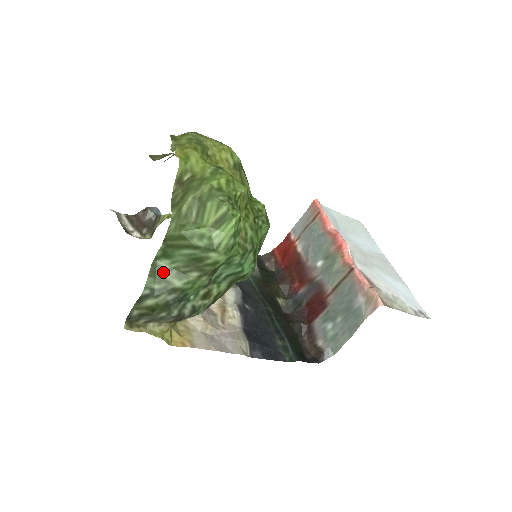
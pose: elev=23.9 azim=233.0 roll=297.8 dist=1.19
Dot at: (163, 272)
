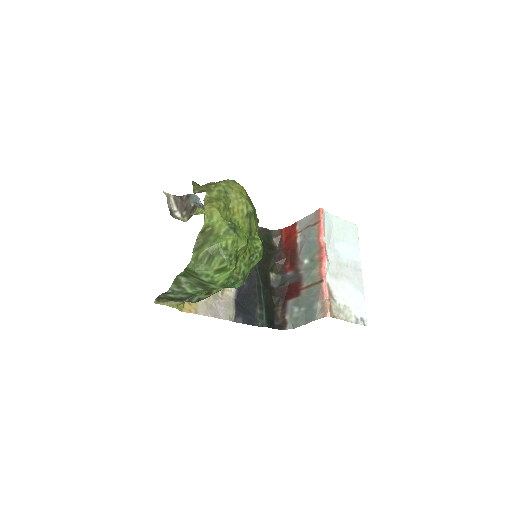
Dot at: (182, 283)
